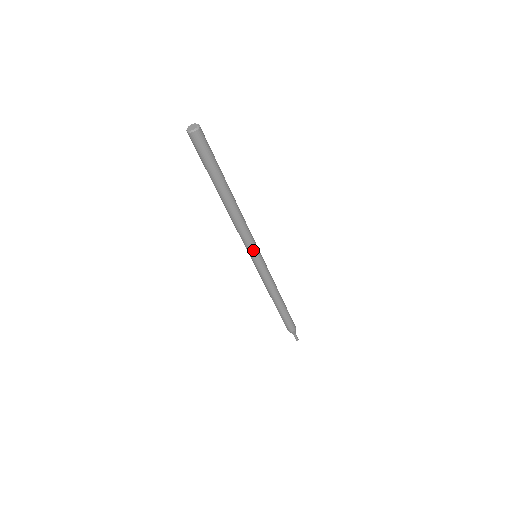
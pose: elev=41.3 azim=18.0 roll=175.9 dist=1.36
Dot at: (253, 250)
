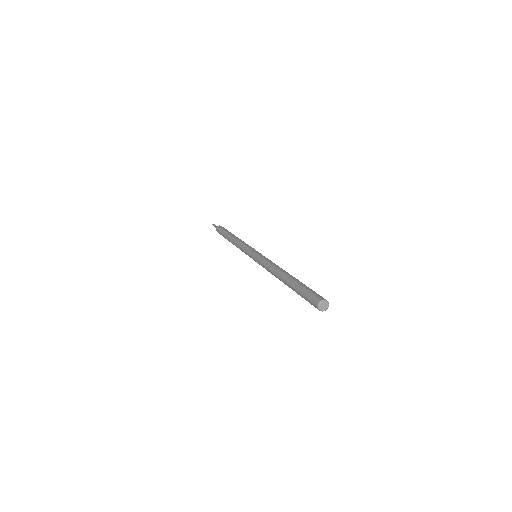
Dot at: occluded
